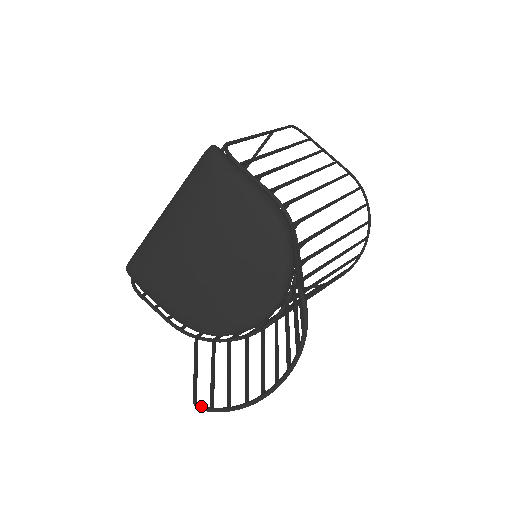
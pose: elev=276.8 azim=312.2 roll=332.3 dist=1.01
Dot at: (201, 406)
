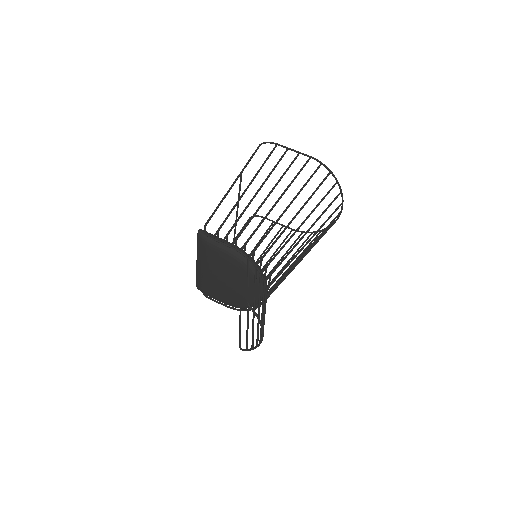
Dot at: (242, 350)
